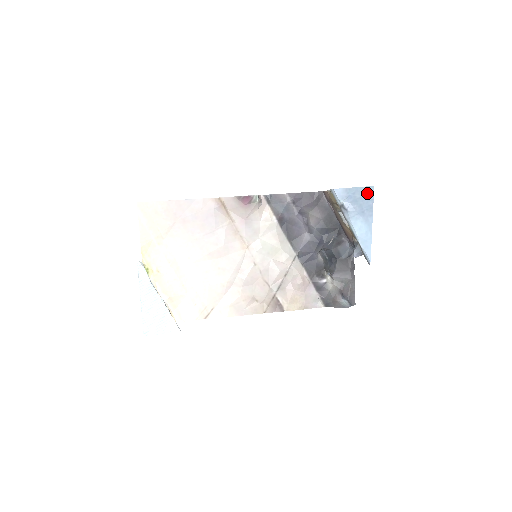
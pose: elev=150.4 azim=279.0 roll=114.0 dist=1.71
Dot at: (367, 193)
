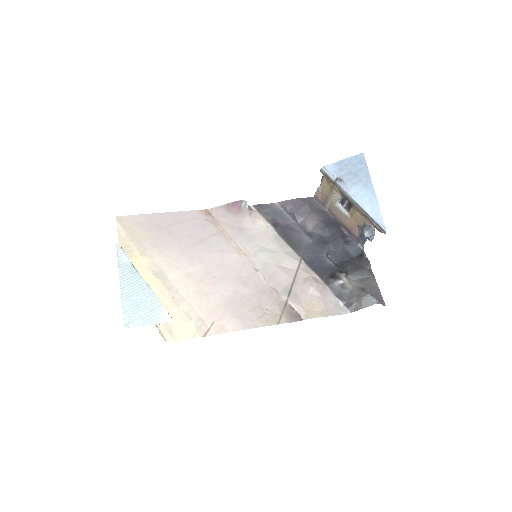
Dot at: (358, 161)
